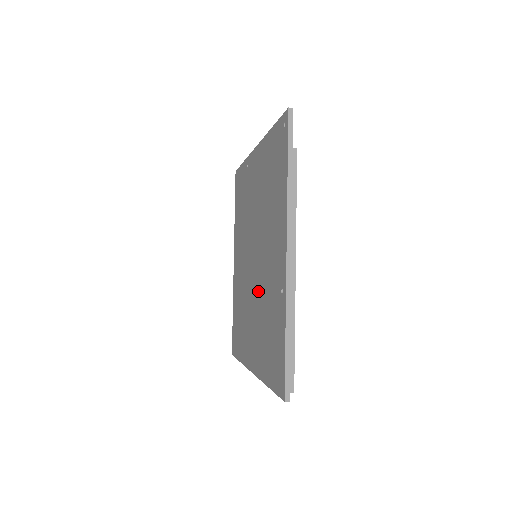
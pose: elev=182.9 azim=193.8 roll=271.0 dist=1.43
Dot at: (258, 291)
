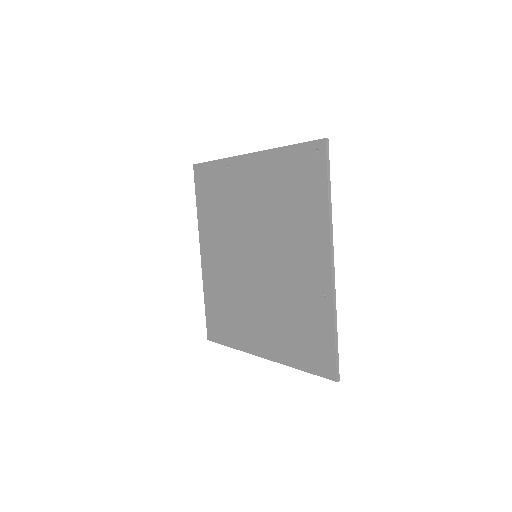
Dot at: (270, 289)
